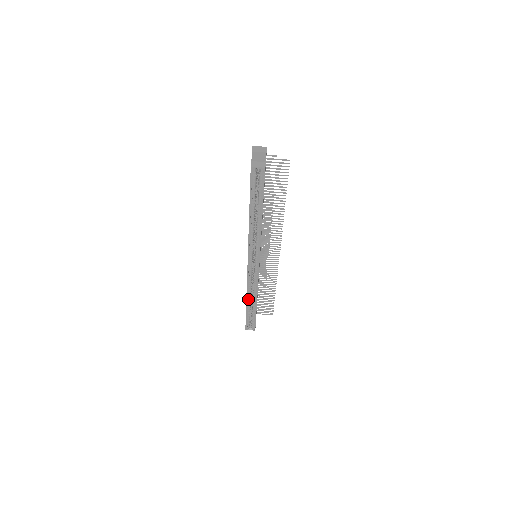
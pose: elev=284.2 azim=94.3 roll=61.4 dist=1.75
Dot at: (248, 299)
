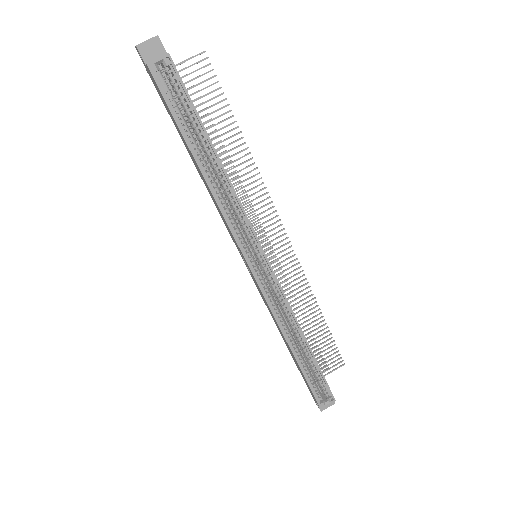
Dot at: (290, 343)
